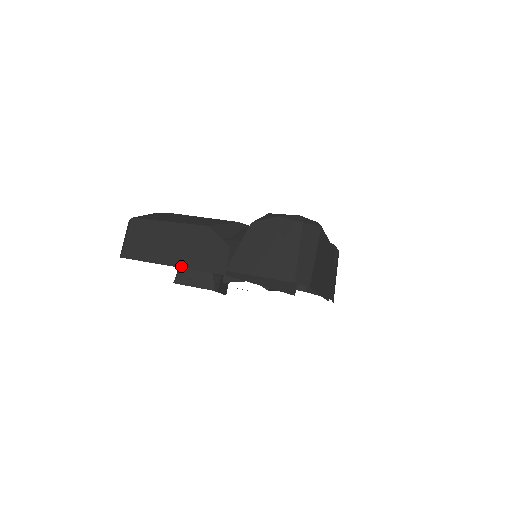
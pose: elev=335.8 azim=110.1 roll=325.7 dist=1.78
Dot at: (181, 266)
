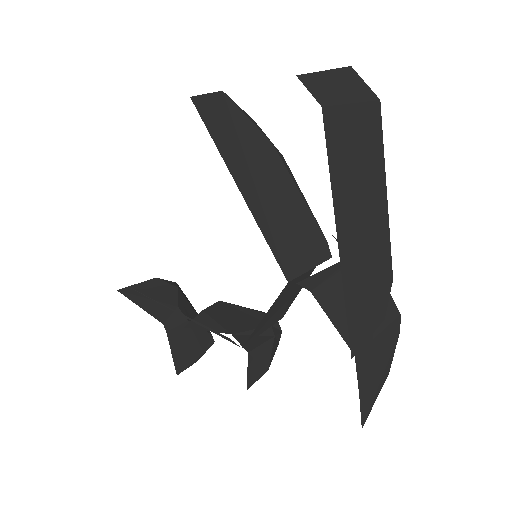
Dot at: occluded
